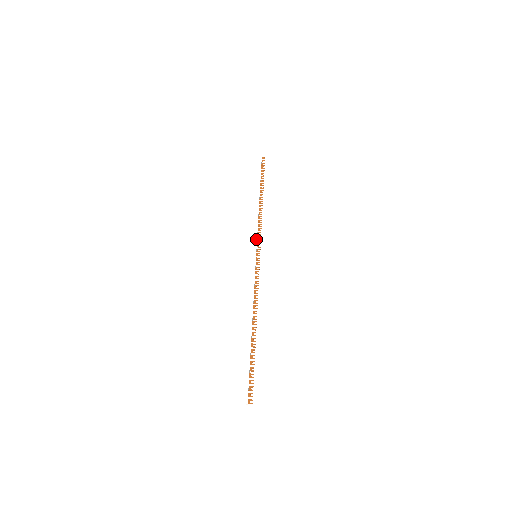
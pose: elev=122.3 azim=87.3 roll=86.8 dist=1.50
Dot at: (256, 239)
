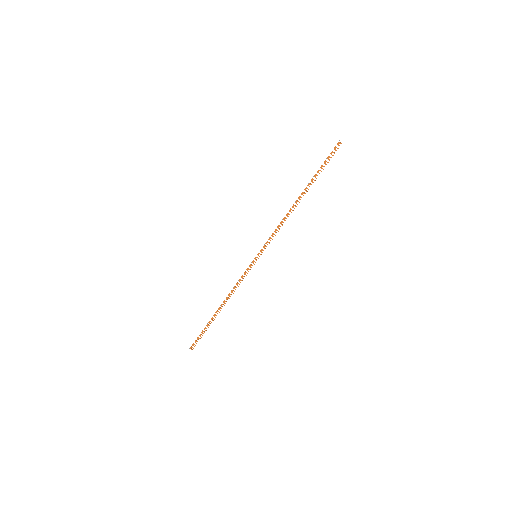
Dot at: (265, 242)
